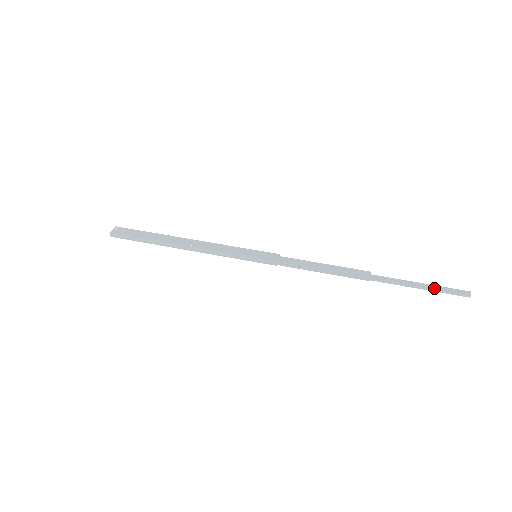
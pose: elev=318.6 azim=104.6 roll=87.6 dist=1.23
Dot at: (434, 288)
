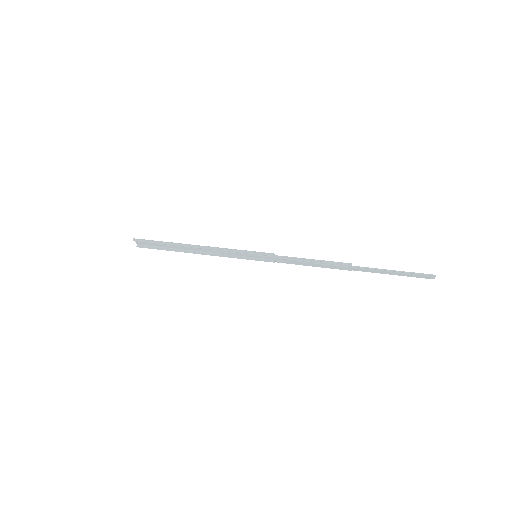
Dot at: (405, 272)
